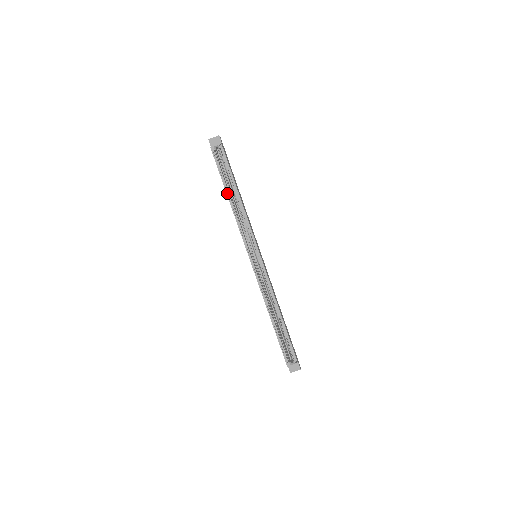
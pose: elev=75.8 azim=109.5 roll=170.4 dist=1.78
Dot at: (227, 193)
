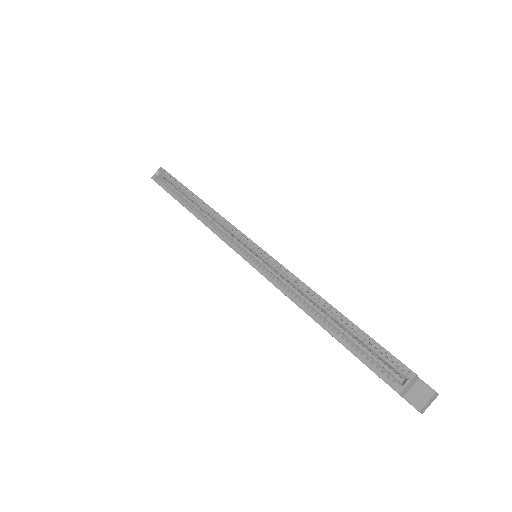
Dot at: (183, 205)
